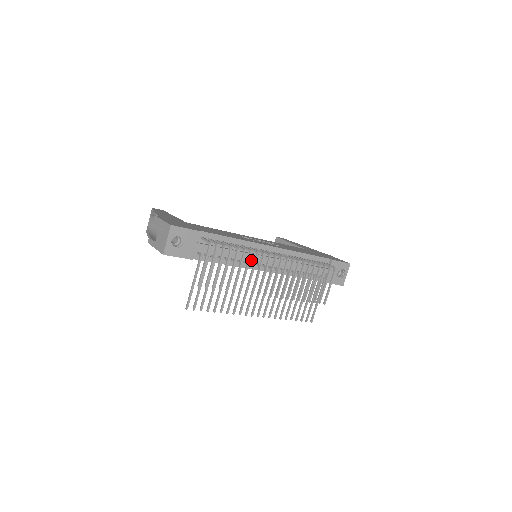
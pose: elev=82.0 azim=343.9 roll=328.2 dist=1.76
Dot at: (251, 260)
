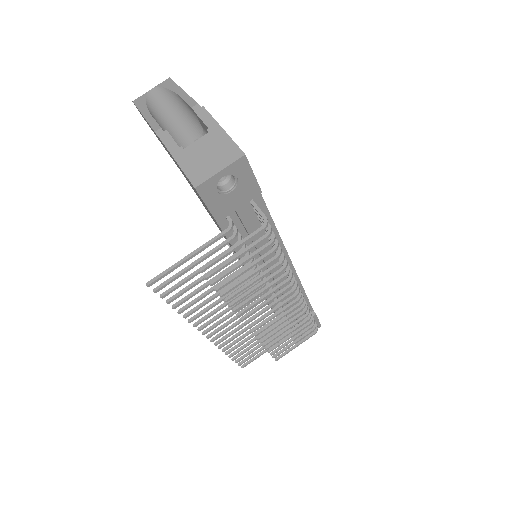
Dot at: occluded
